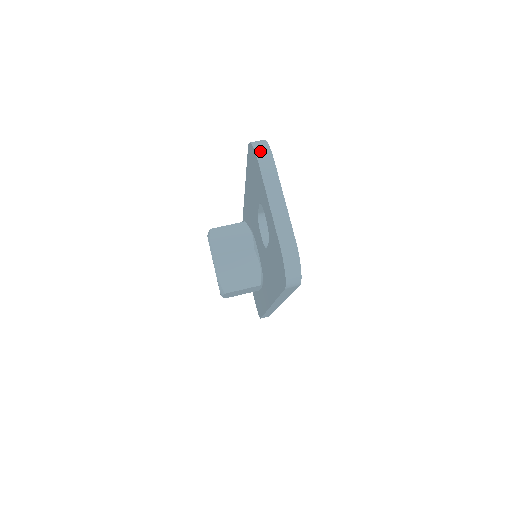
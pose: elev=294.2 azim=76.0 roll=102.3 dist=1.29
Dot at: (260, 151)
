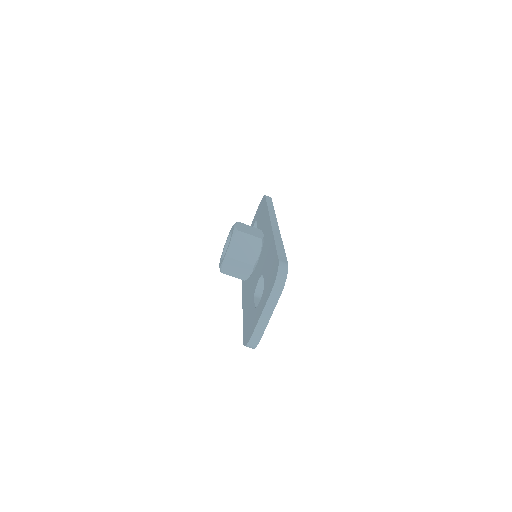
Dot at: (278, 284)
